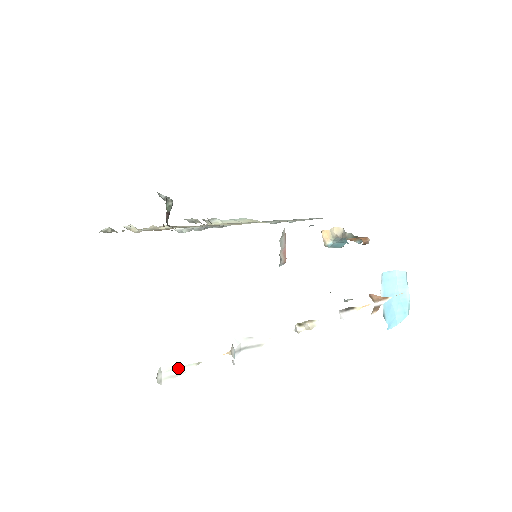
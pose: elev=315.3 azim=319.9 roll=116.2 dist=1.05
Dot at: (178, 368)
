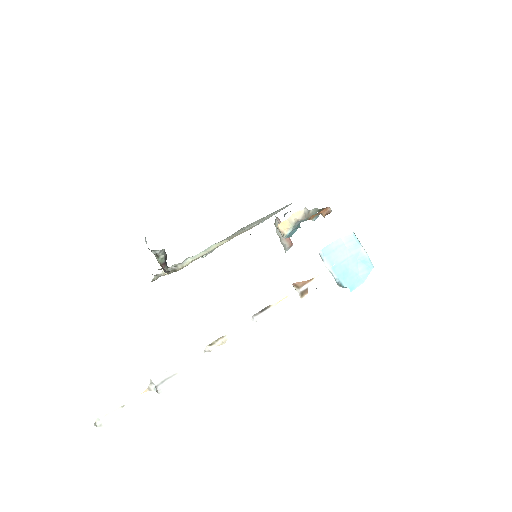
Dot at: (110, 414)
